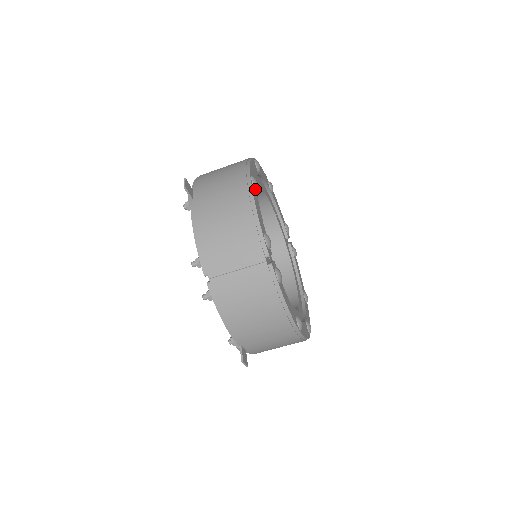
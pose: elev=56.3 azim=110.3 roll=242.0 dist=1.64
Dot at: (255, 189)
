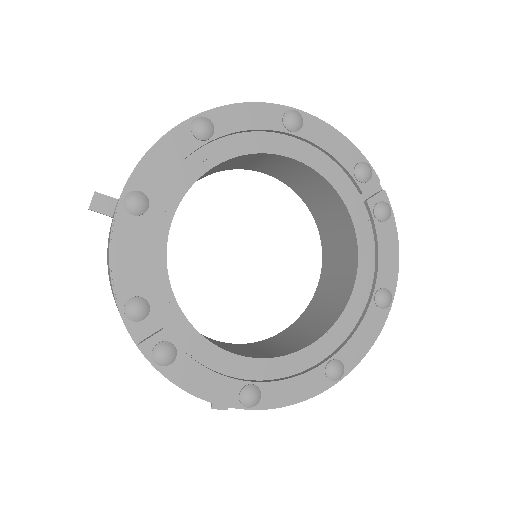
Dot at: (134, 215)
